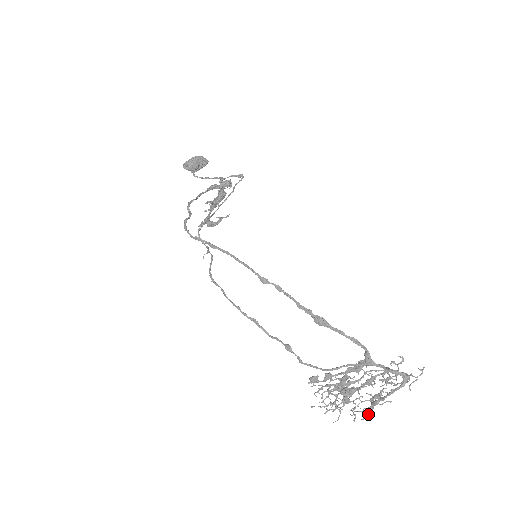
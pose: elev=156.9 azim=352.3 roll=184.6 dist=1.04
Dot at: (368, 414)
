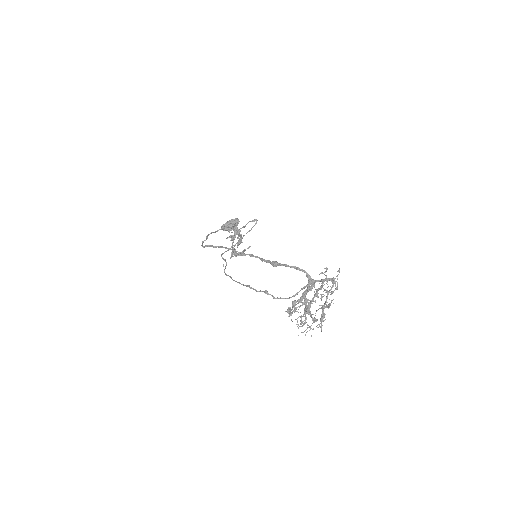
Dot at: (321, 318)
